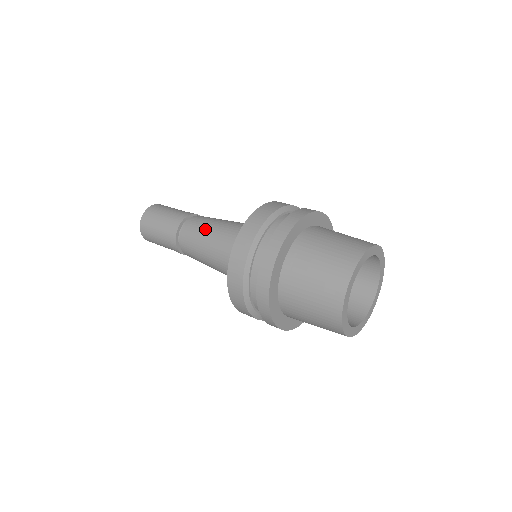
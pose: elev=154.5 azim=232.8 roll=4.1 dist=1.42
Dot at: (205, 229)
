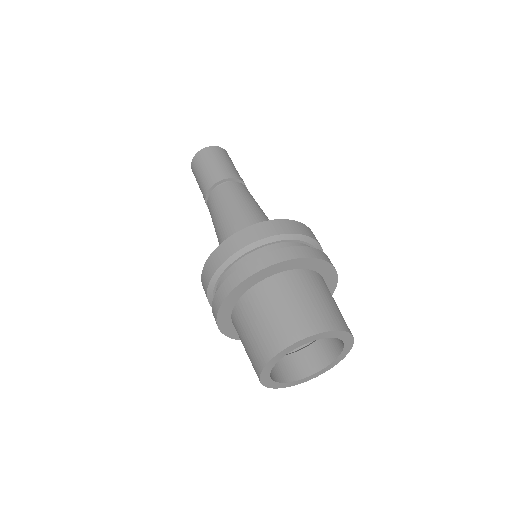
Dot at: (246, 199)
